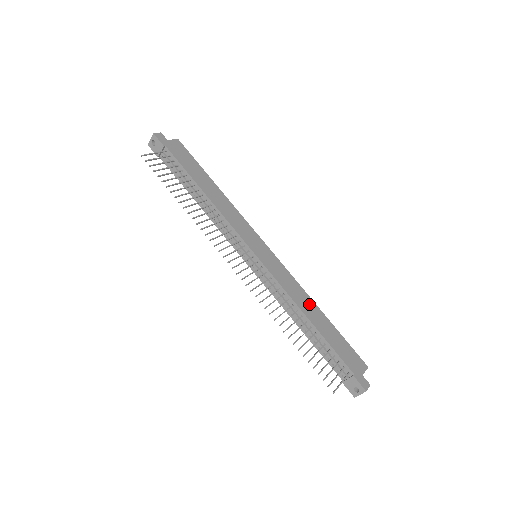
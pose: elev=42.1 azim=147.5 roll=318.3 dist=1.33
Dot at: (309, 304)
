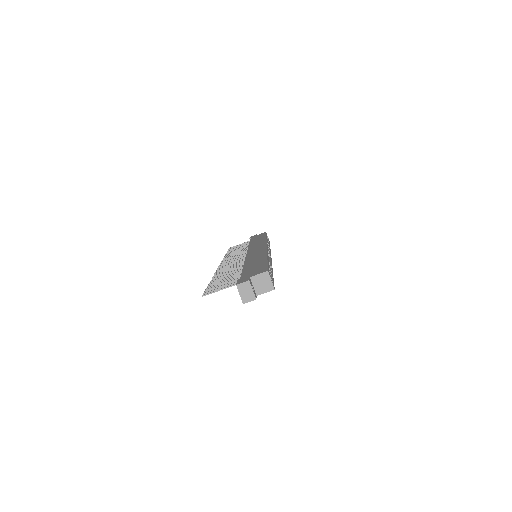
Dot at: (259, 258)
